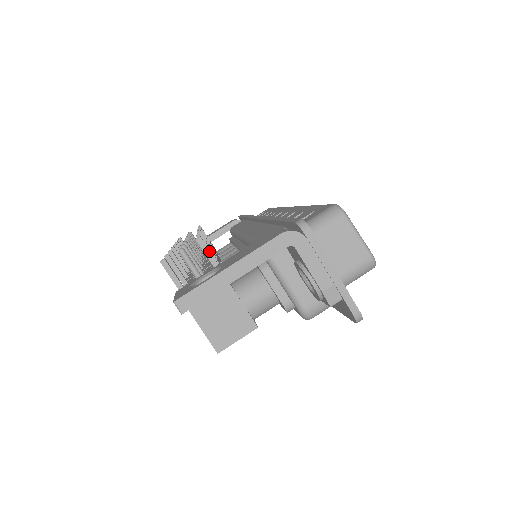
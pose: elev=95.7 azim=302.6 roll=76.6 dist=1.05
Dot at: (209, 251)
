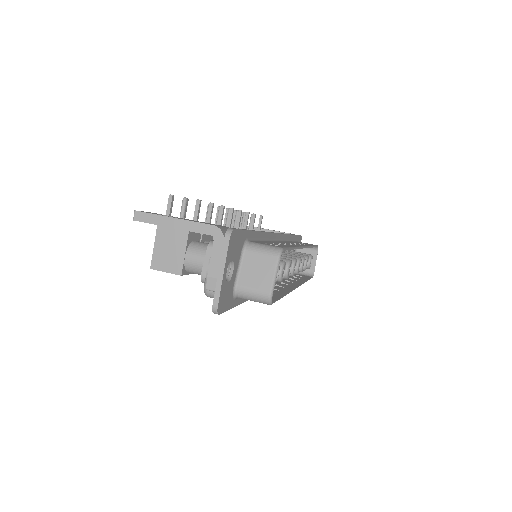
Dot at: (198, 212)
